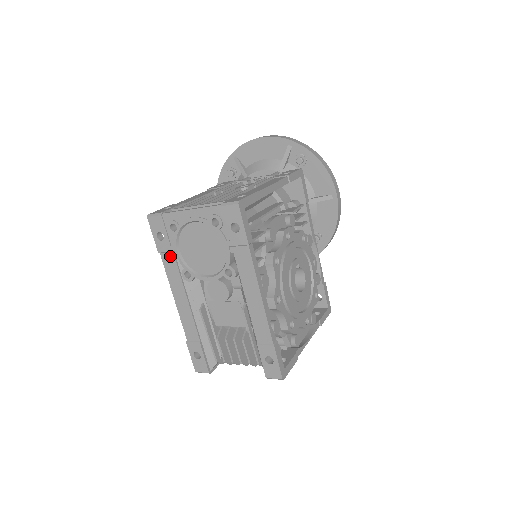
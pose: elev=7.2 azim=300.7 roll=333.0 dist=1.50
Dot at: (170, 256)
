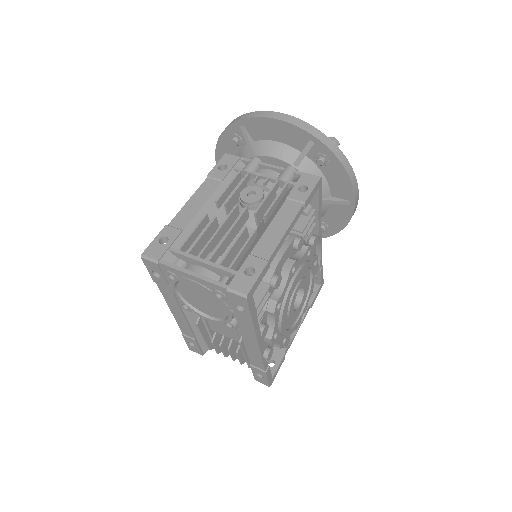
Dot at: (167, 289)
